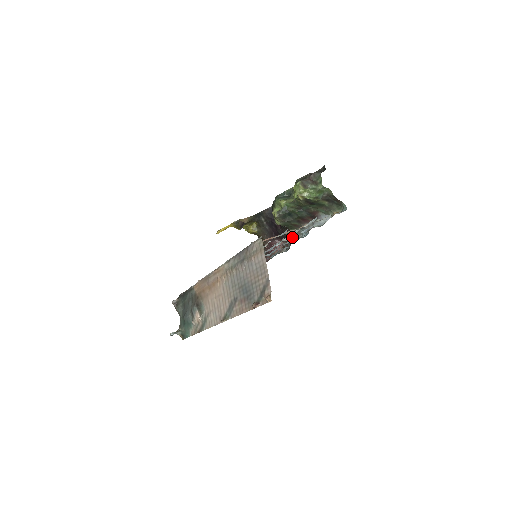
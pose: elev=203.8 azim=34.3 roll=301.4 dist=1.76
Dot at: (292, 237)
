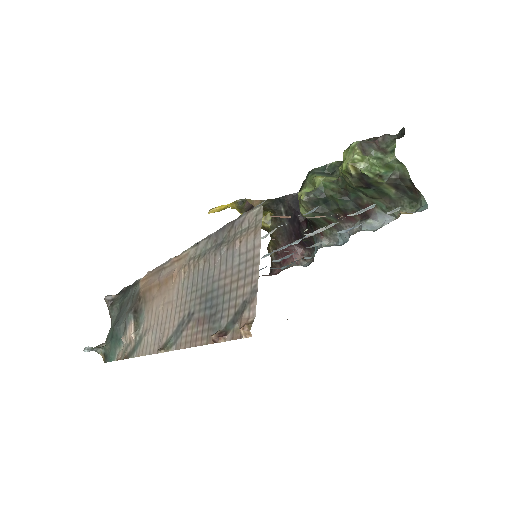
Dot at: (322, 236)
